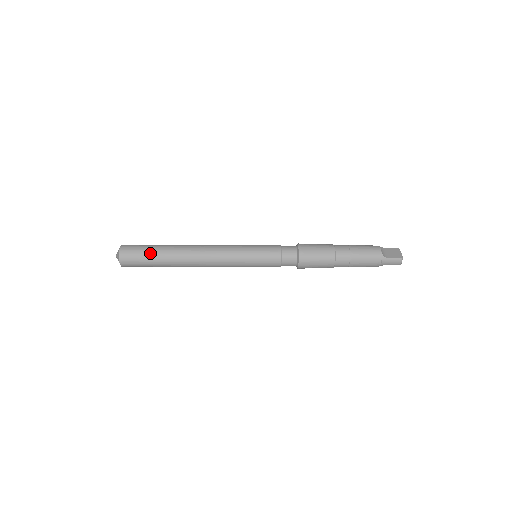
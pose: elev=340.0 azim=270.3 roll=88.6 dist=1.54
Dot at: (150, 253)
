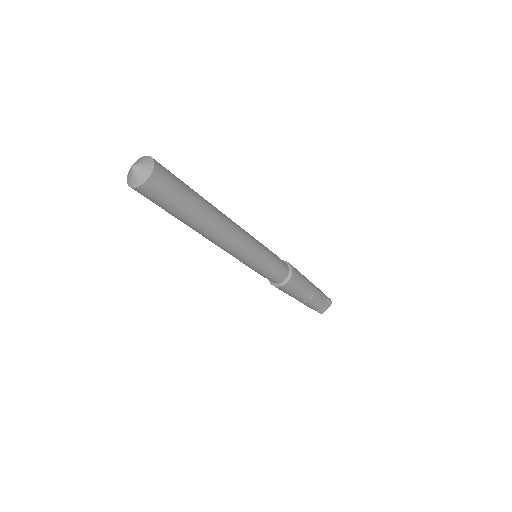
Dot at: occluded
